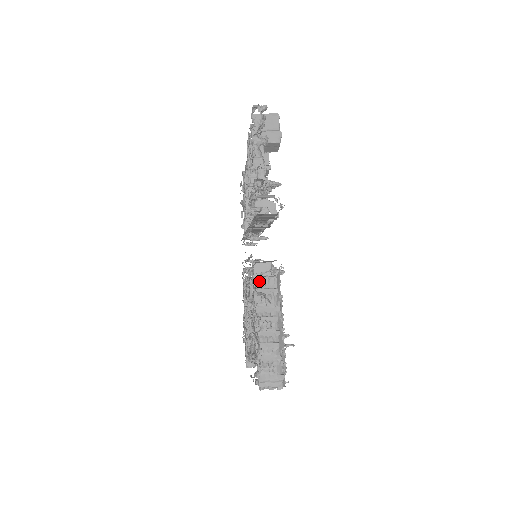
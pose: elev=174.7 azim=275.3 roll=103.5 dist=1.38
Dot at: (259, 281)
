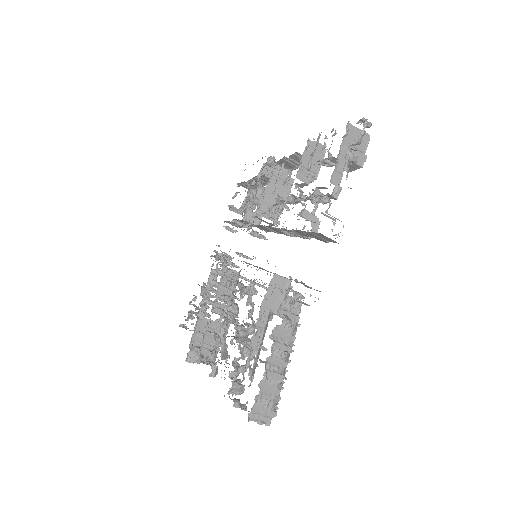
Dot at: (290, 303)
